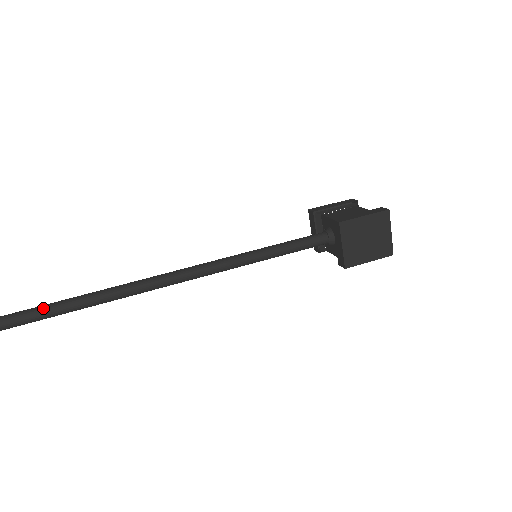
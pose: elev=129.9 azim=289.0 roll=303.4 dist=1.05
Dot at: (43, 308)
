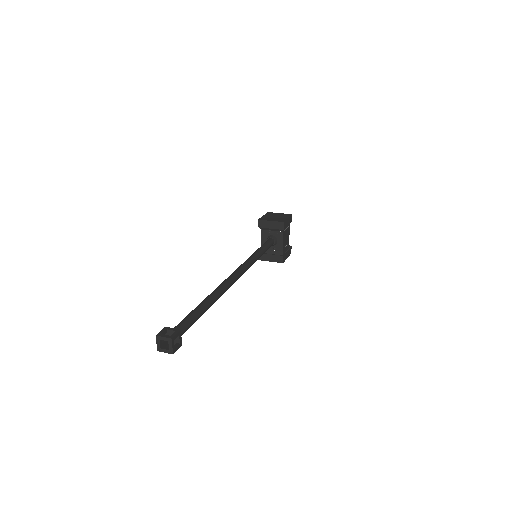
Dot at: (195, 308)
